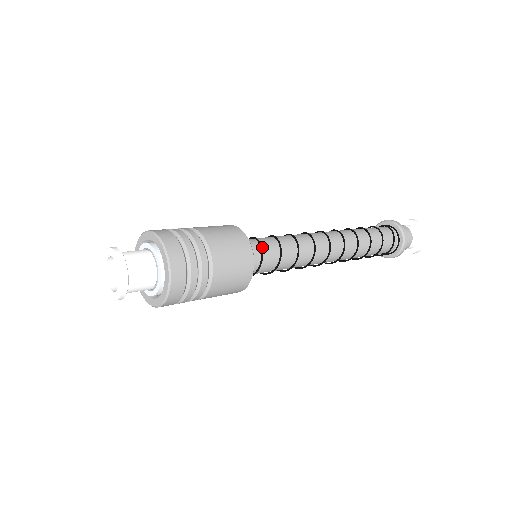
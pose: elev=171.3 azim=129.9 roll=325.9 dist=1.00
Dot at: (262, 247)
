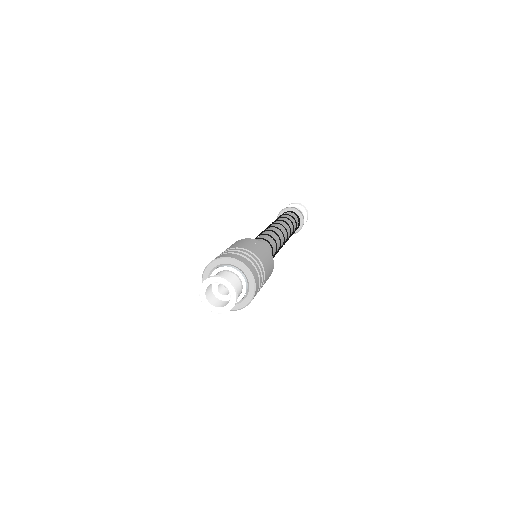
Dot at: occluded
